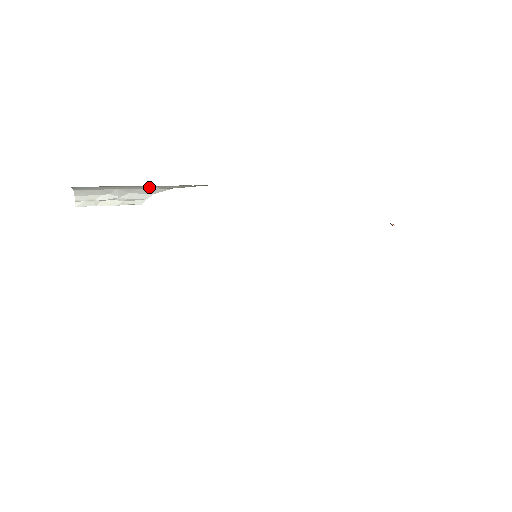
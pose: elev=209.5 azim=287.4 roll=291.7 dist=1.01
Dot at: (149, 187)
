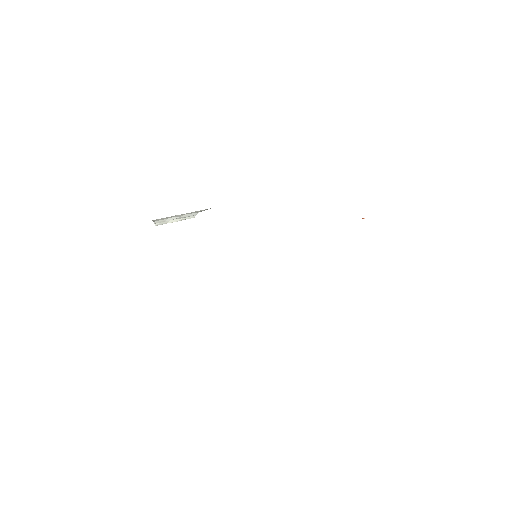
Dot at: occluded
